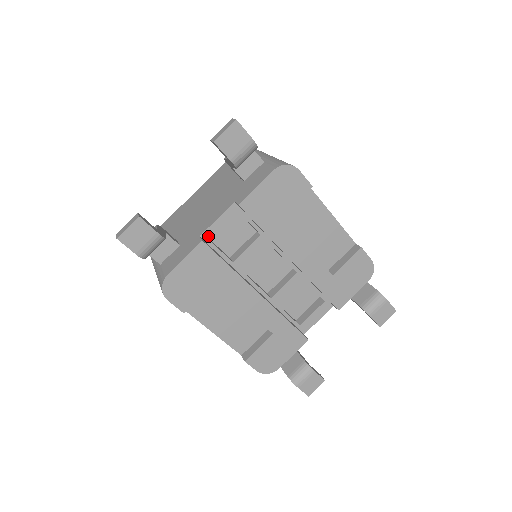
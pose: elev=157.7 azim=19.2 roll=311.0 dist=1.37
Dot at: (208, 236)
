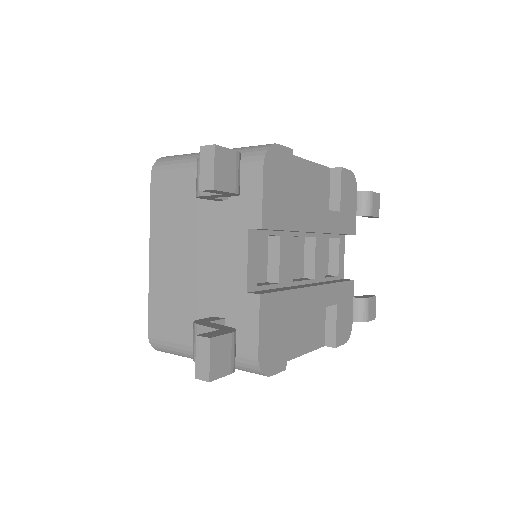
Dot at: (251, 284)
